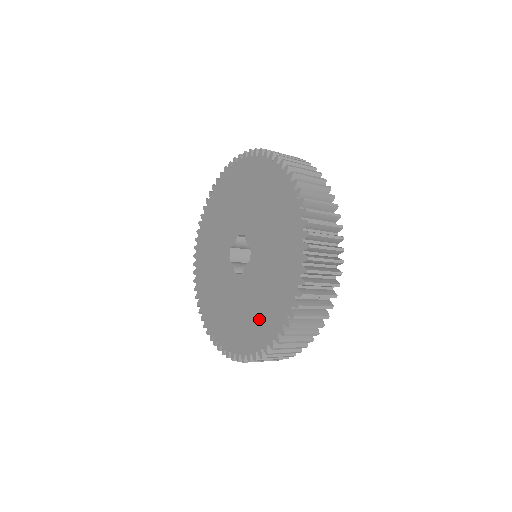
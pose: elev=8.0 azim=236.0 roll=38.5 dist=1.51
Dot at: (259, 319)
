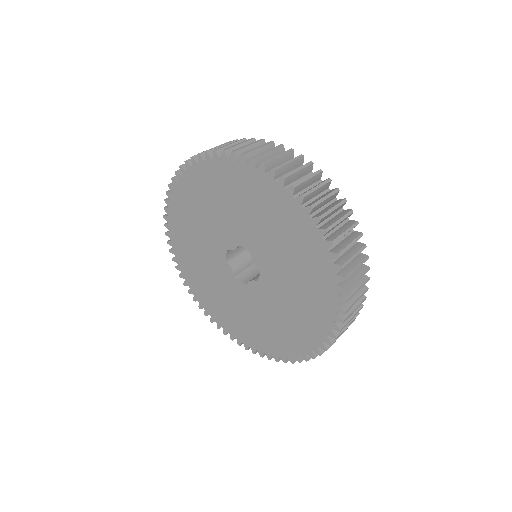
Dot at: (269, 334)
